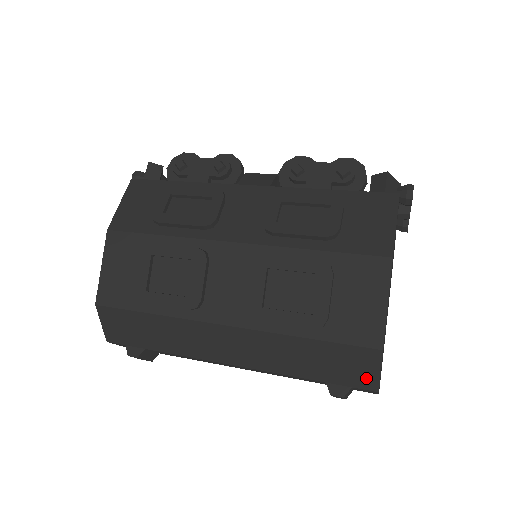
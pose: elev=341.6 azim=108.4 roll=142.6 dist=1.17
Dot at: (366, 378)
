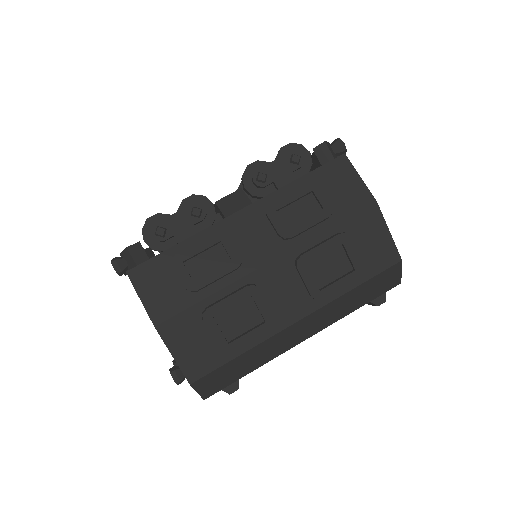
Dot at: (394, 281)
